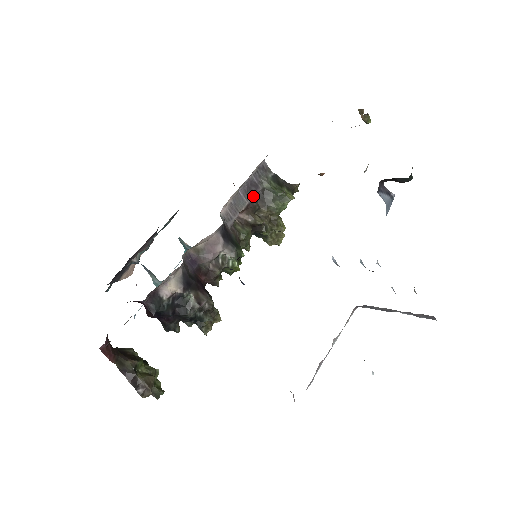
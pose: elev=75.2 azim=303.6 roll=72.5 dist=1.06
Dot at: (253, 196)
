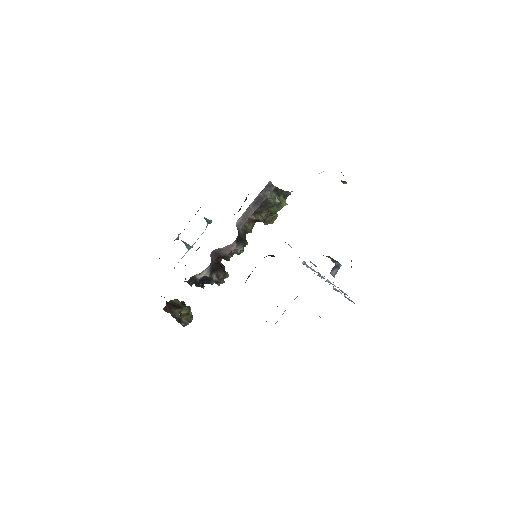
Dot at: (259, 206)
